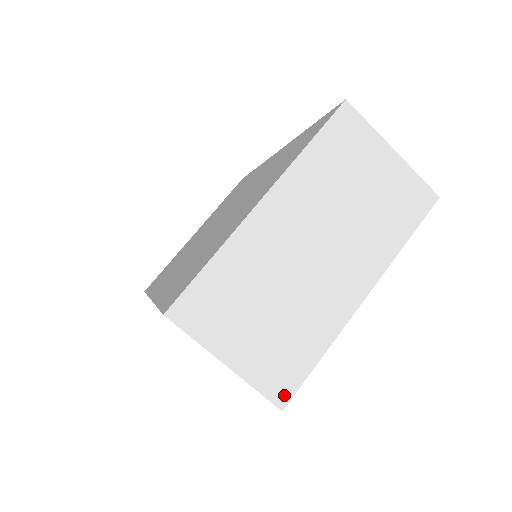
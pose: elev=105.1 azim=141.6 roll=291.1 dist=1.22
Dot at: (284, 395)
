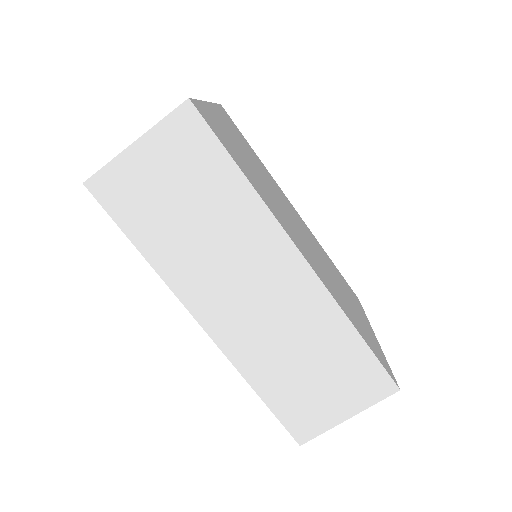
Dot at: occluded
